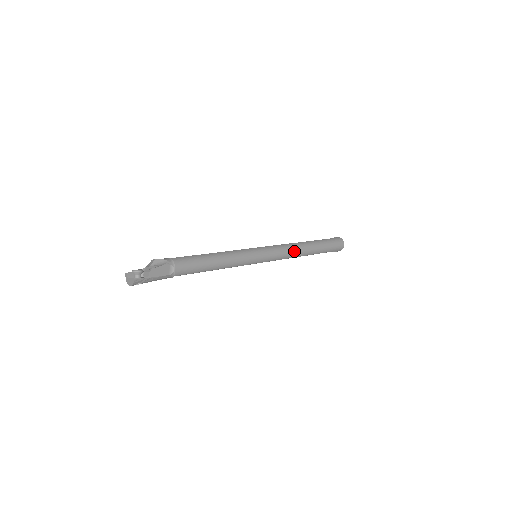
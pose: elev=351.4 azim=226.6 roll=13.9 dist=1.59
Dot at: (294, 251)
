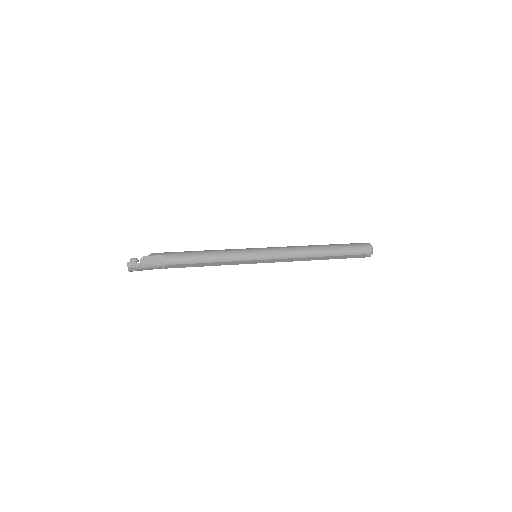
Dot at: (299, 251)
